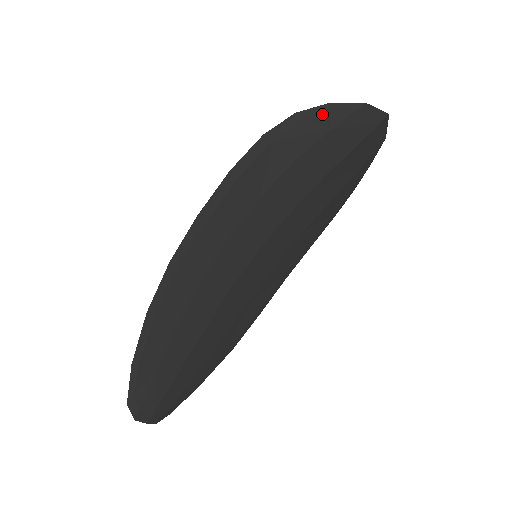
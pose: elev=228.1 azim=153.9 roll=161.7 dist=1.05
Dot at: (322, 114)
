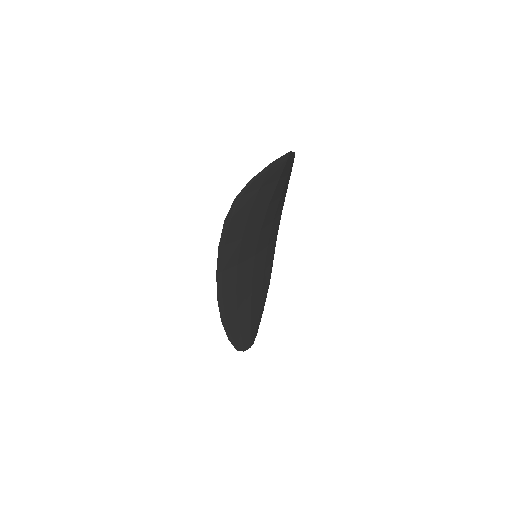
Dot at: (250, 187)
